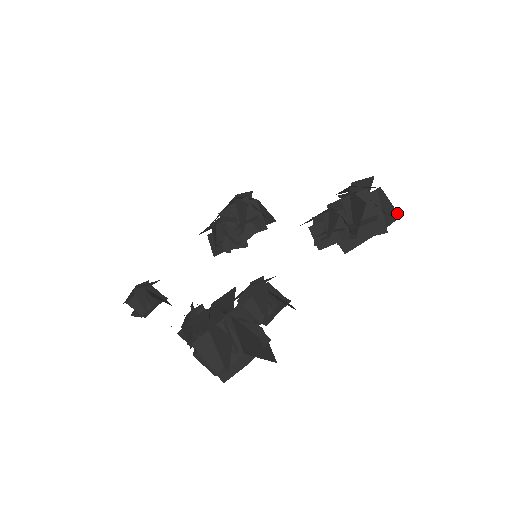
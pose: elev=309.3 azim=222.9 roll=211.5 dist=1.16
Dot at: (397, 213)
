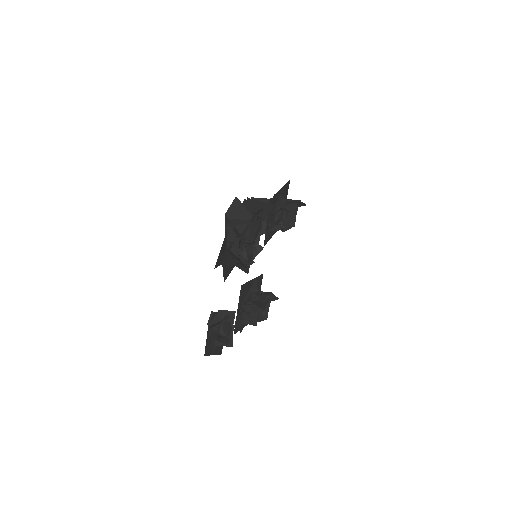
Dot at: (304, 205)
